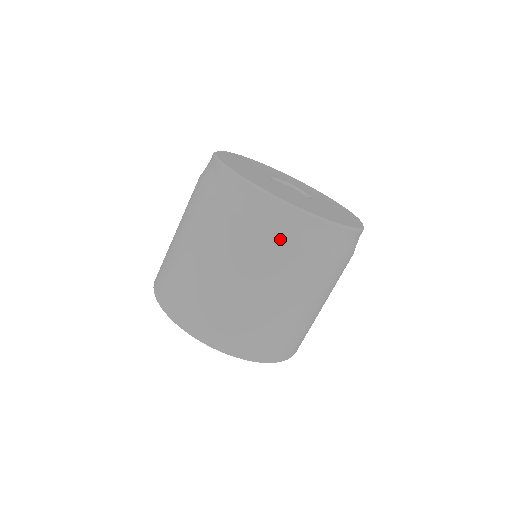
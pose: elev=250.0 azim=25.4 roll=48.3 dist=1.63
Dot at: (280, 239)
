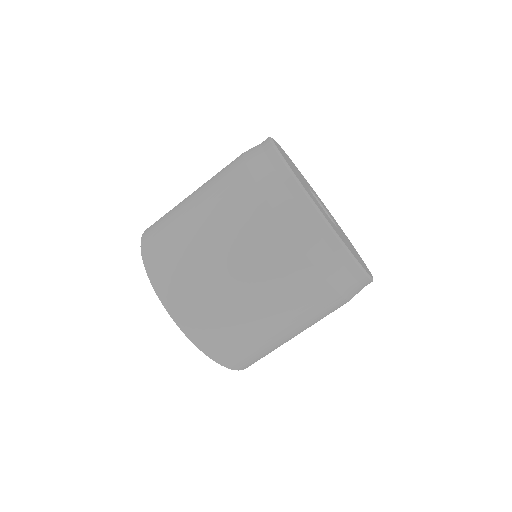
Dot at: (322, 277)
